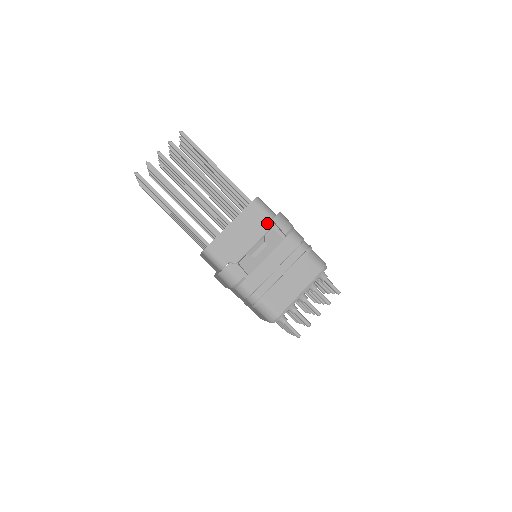
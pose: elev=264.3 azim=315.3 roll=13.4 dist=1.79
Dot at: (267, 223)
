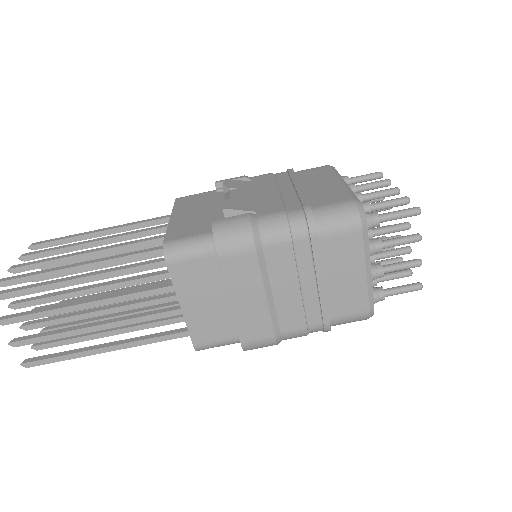
Dot at: (215, 194)
